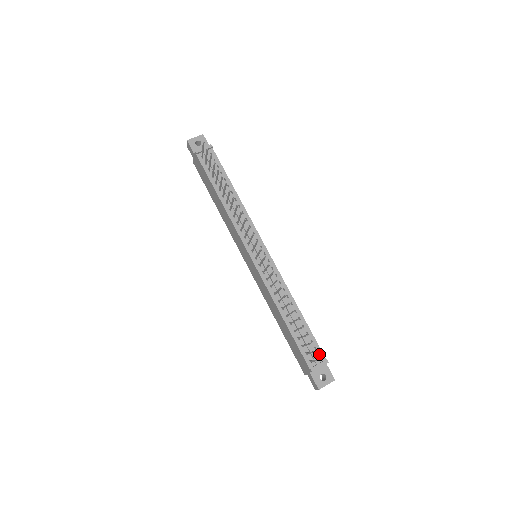
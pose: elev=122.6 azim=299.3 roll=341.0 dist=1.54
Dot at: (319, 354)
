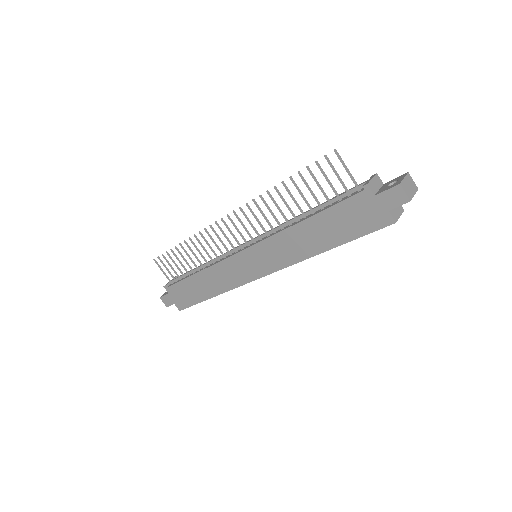
Dot at: occluded
